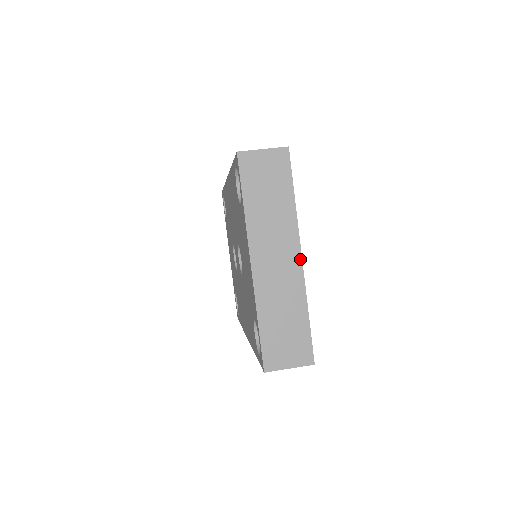
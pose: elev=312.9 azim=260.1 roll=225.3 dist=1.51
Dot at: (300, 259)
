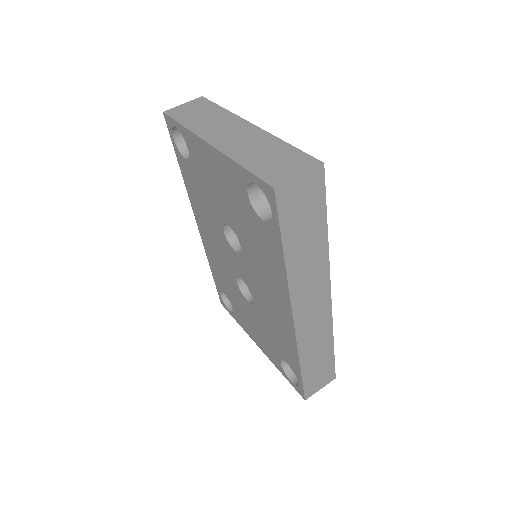
Dot at: (253, 125)
